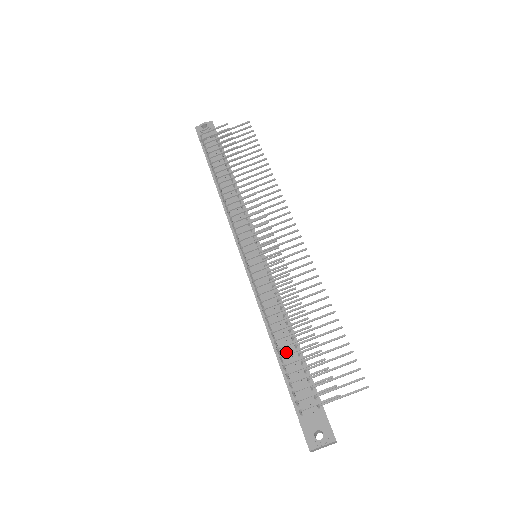
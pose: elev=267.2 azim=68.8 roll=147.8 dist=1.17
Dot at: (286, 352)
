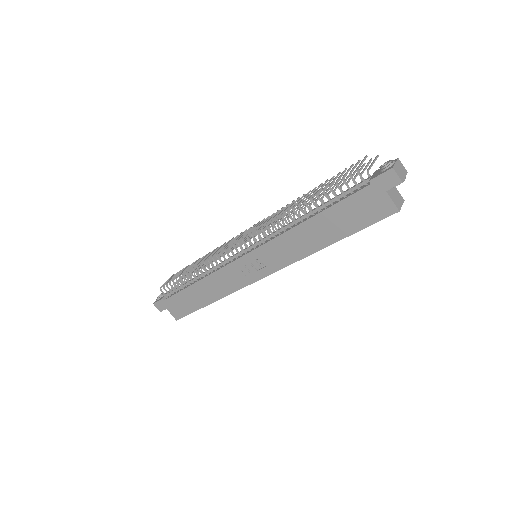
Dot at: (321, 205)
